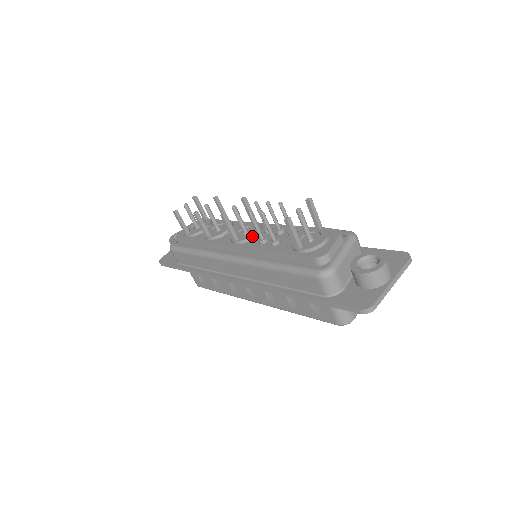
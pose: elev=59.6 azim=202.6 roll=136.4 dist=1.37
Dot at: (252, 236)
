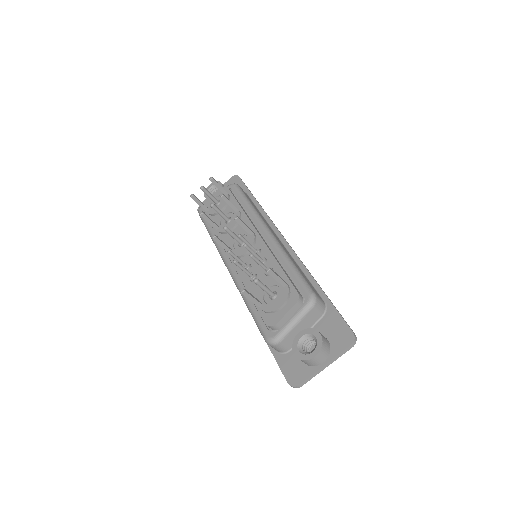
Dot at: (242, 255)
